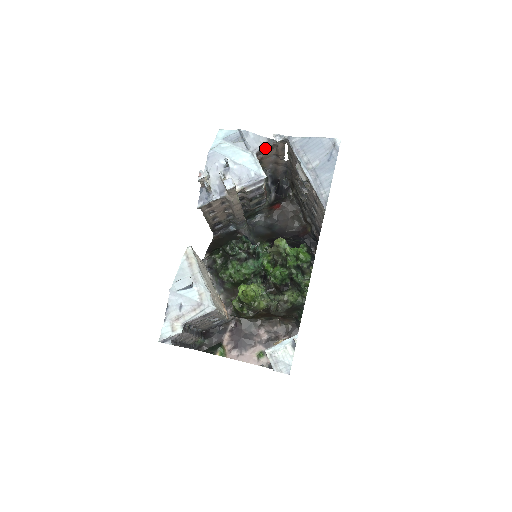
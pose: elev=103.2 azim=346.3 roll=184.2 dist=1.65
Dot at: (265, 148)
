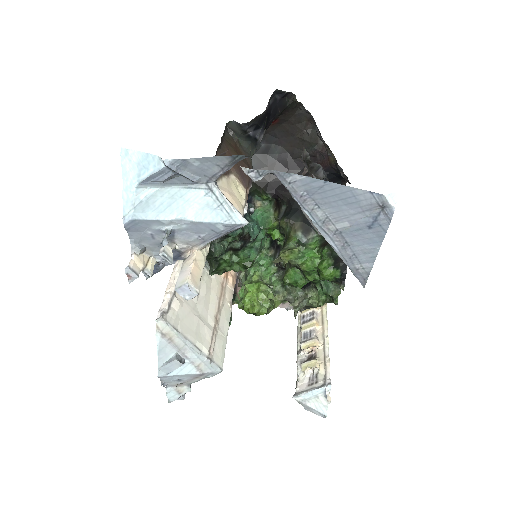
Dot at: occluded
